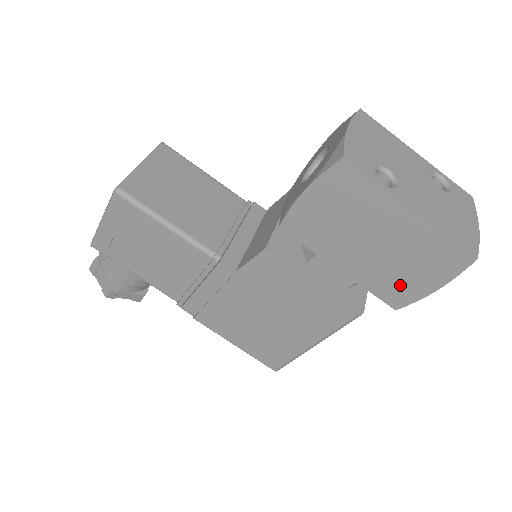
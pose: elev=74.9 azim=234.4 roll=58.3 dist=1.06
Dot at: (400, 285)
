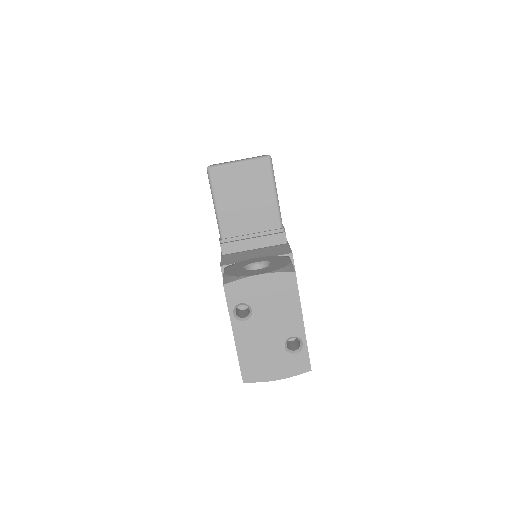
Dot at: occluded
